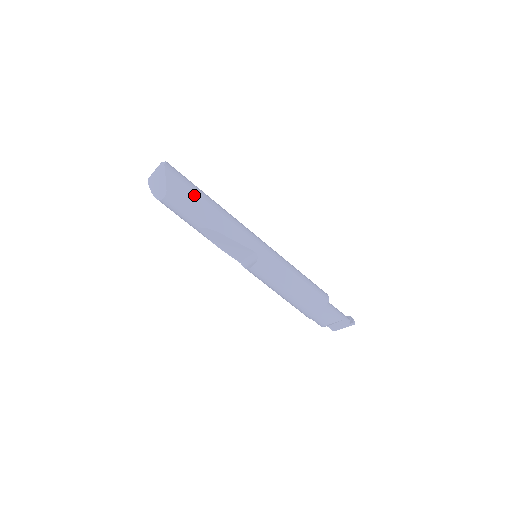
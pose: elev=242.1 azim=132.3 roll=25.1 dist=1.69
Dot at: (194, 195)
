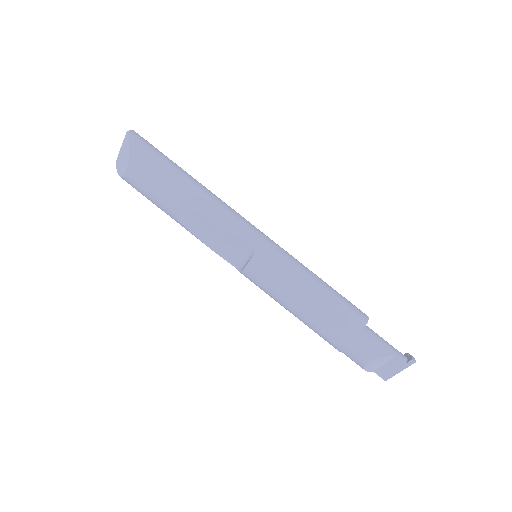
Dot at: (166, 166)
